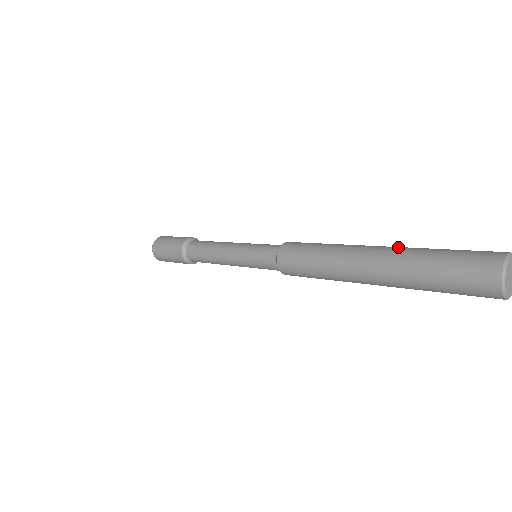
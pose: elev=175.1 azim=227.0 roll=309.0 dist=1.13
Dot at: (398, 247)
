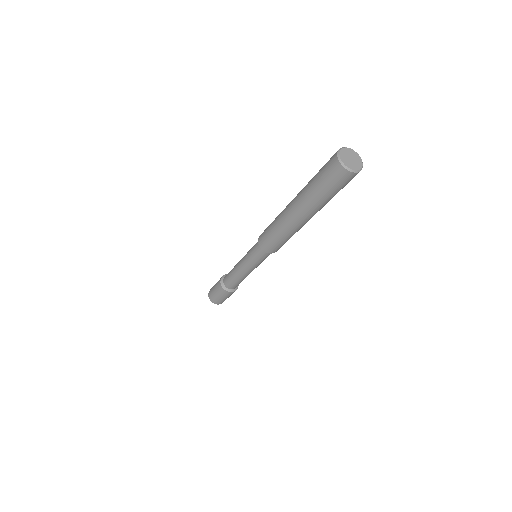
Dot at: occluded
